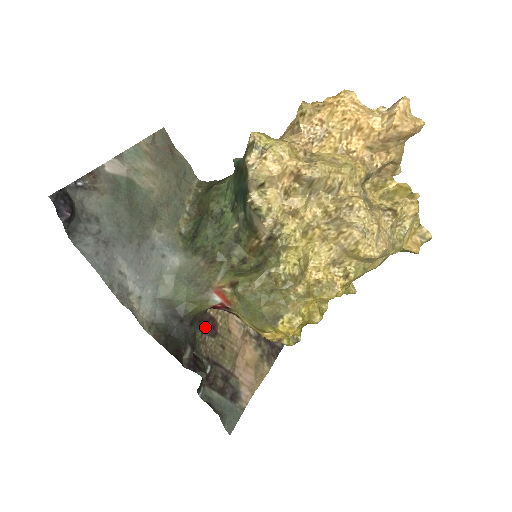
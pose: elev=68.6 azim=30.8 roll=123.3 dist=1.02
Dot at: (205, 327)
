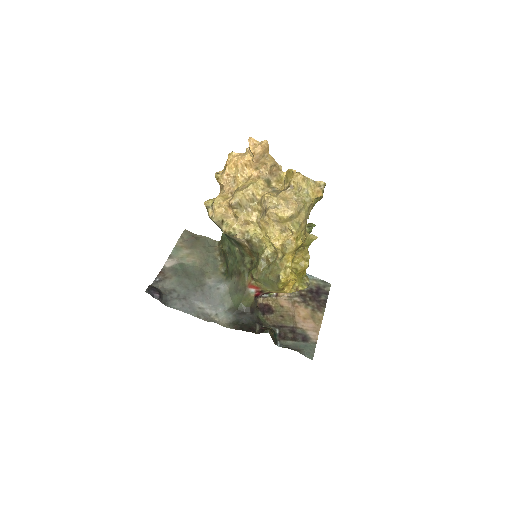
Dot at: (264, 311)
